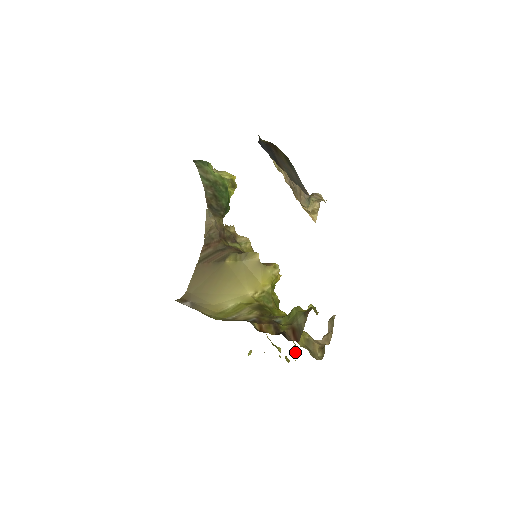
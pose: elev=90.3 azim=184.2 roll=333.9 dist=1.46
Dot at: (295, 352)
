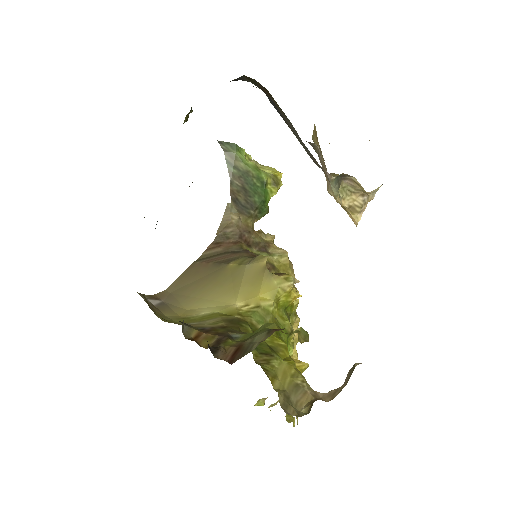
Dot at: occluded
